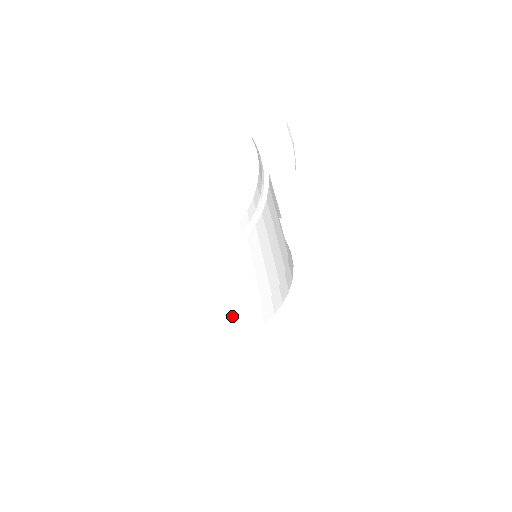
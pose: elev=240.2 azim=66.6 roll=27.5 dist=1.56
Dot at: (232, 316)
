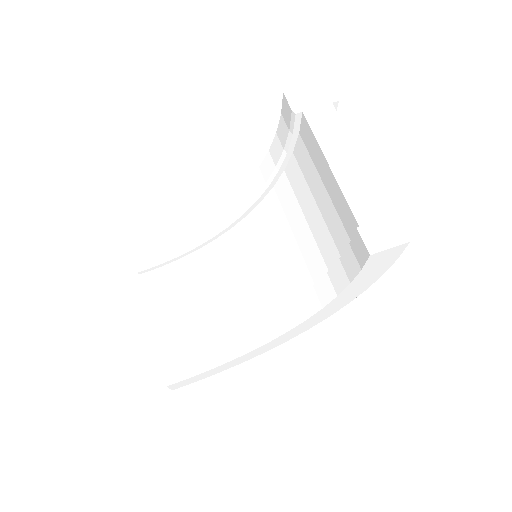
Dot at: (216, 327)
